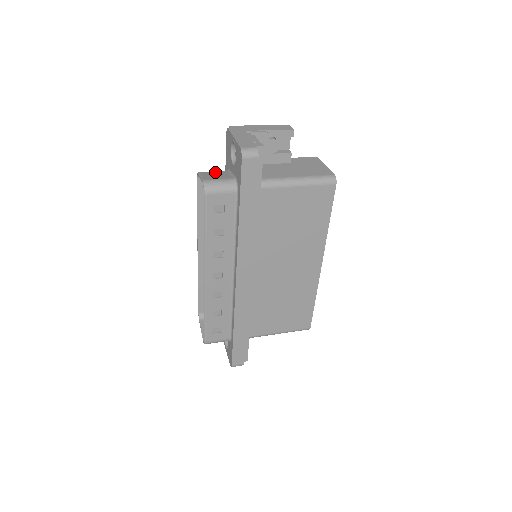
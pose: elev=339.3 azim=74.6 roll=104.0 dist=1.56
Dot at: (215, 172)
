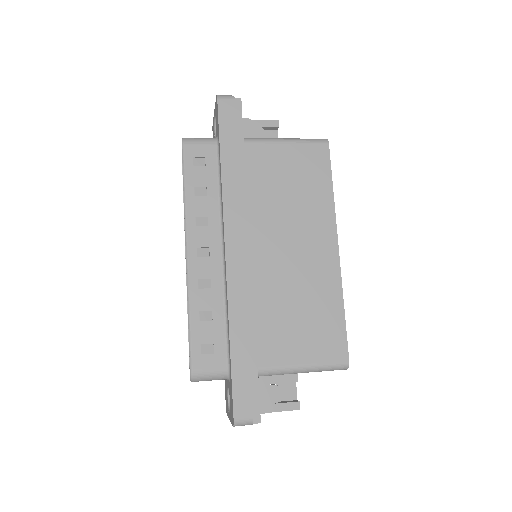
Dot at: occluded
